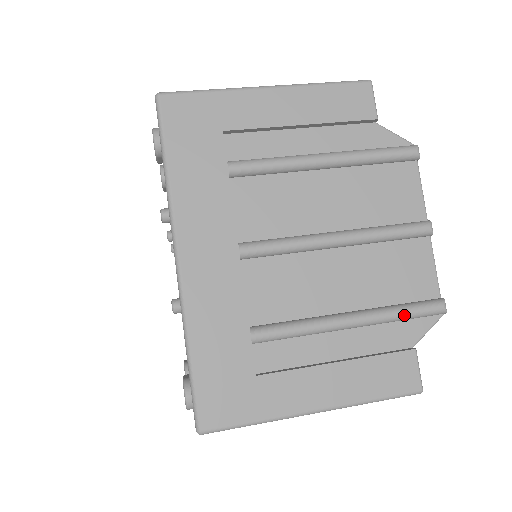
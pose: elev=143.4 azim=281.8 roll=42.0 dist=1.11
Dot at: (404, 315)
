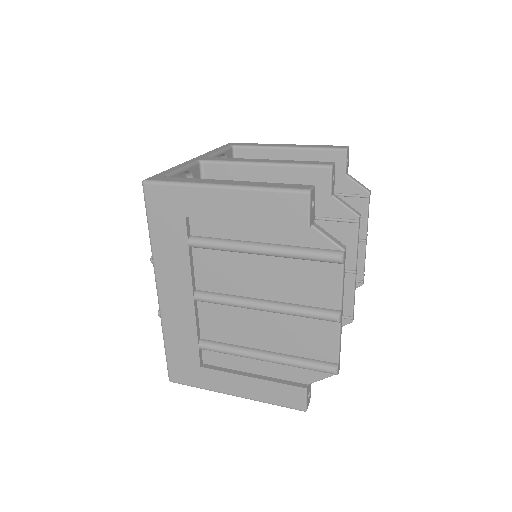
Dot at: (302, 367)
